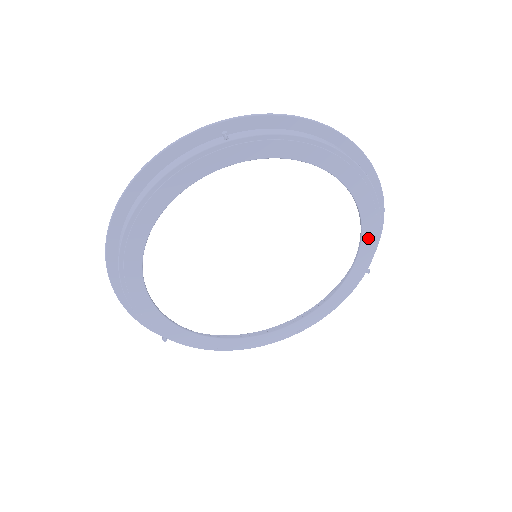
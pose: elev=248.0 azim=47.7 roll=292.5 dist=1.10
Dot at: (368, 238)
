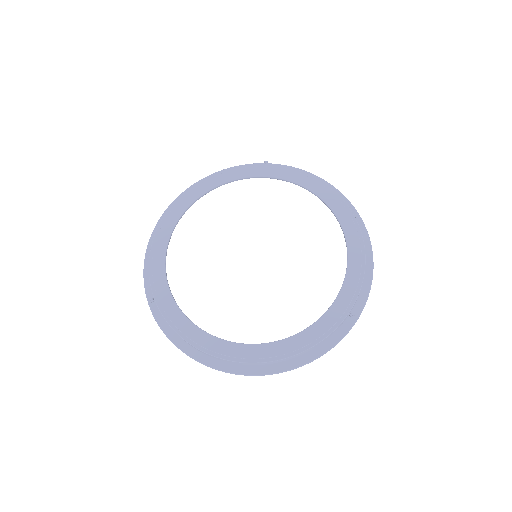
Dot at: (353, 272)
